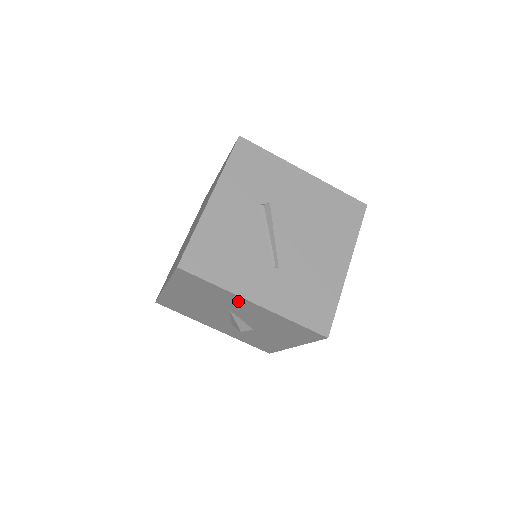
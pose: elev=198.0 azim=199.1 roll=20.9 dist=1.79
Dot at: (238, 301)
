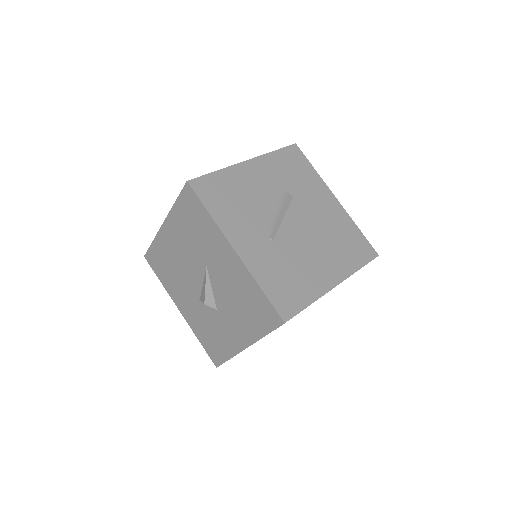
Dot at: (220, 246)
